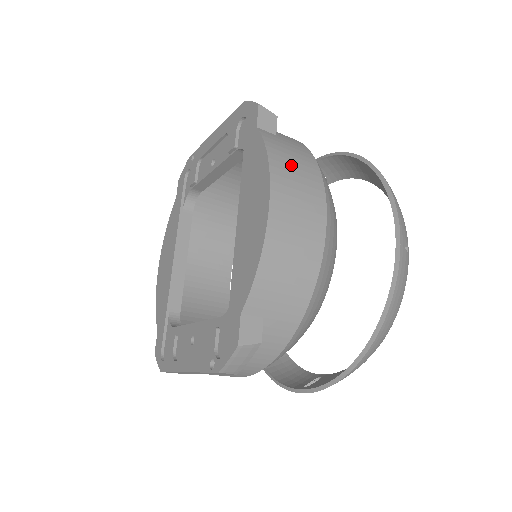
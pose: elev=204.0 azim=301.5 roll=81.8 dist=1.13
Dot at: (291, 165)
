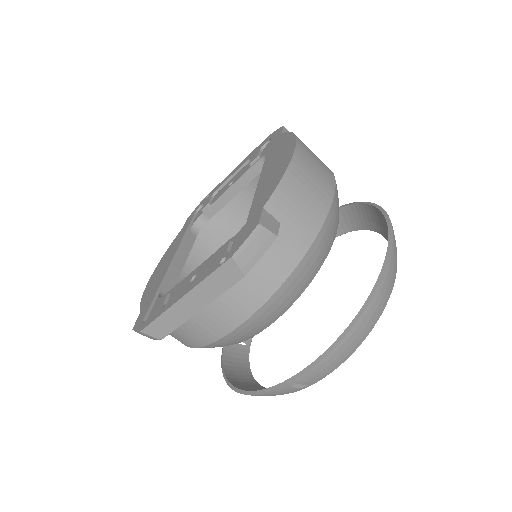
Dot at: occluded
